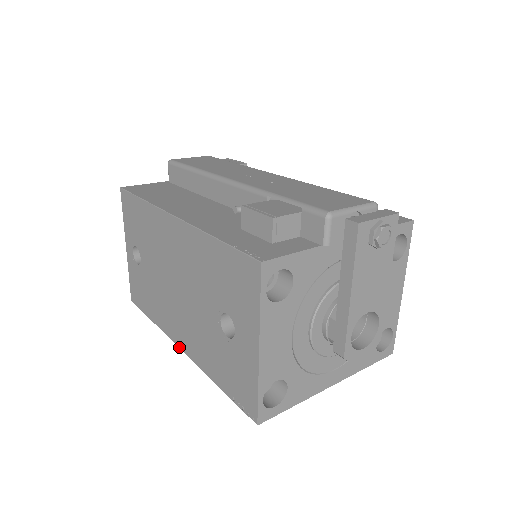
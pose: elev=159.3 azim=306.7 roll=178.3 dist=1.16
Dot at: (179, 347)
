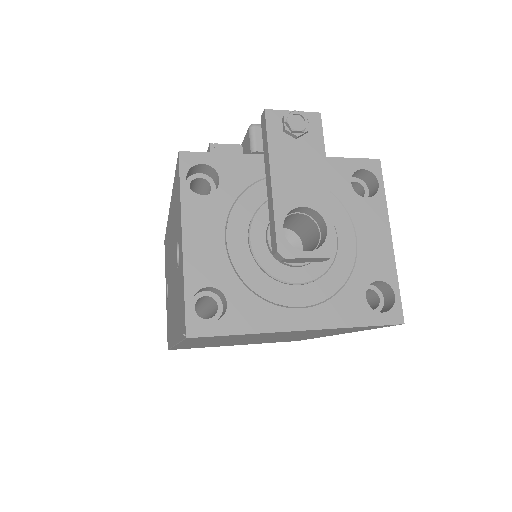
Dot at: (174, 344)
